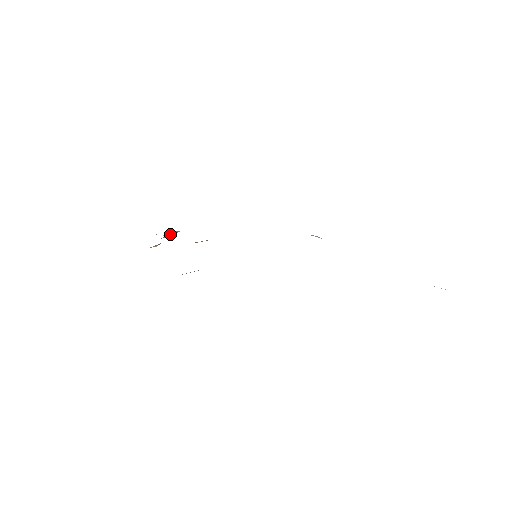
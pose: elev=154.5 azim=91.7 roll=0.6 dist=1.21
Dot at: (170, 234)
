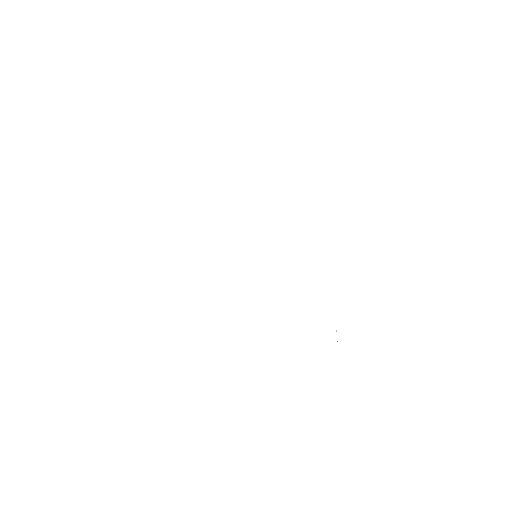
Dot at: occluded
